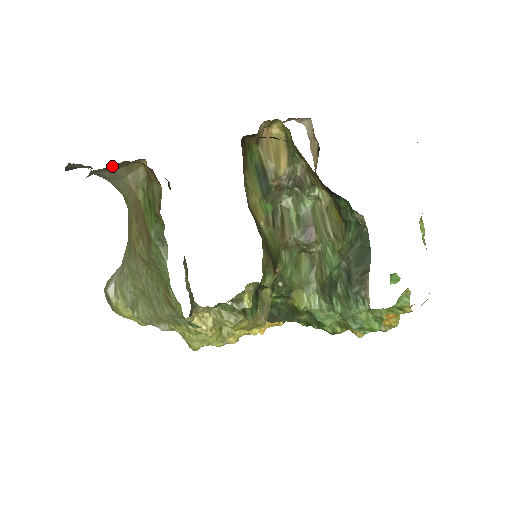
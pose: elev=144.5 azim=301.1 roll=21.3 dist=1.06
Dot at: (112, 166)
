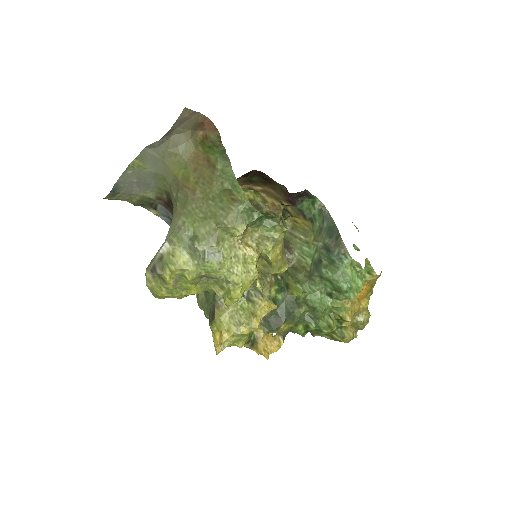
Dot at: (189, 120)
